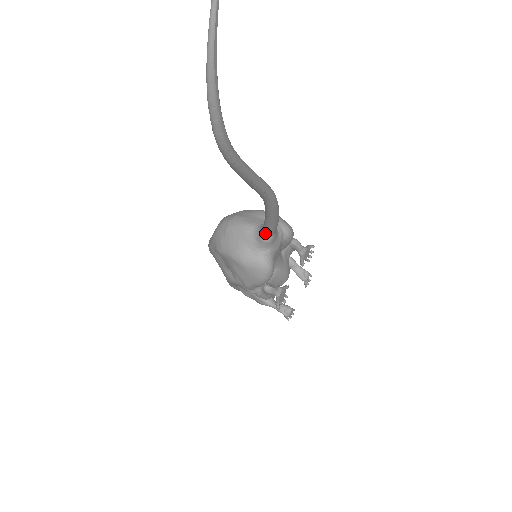
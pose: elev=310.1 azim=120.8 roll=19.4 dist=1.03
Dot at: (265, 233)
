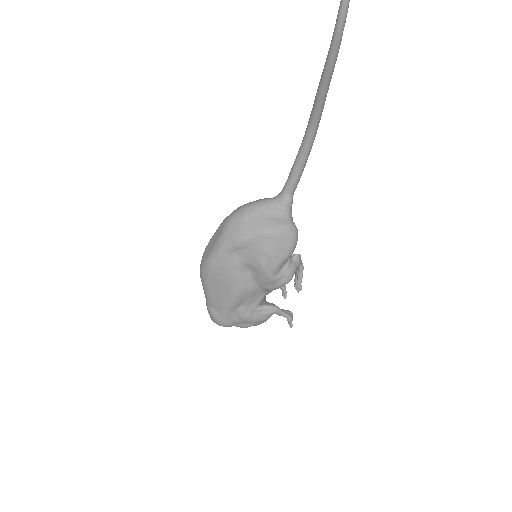
Dot at: (289, 192)
